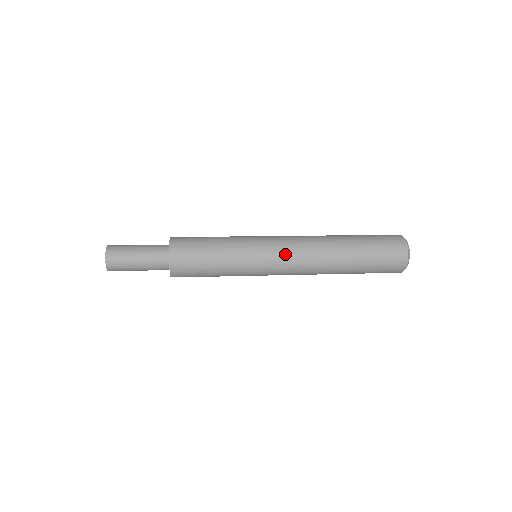
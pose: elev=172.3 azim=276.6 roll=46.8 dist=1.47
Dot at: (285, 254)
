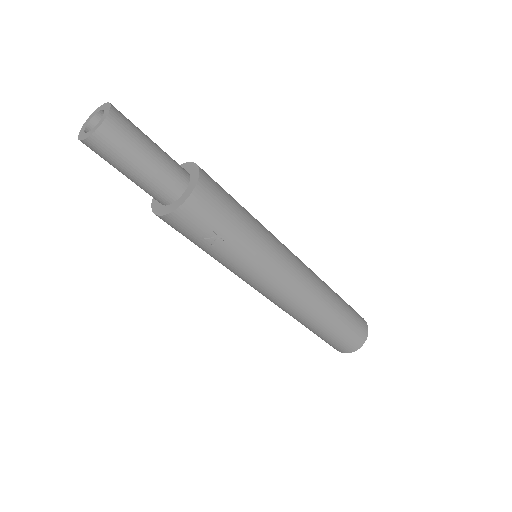
Dot at: (296, 273)
